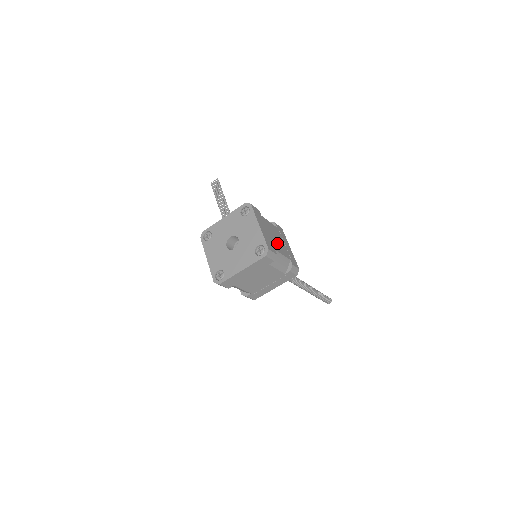
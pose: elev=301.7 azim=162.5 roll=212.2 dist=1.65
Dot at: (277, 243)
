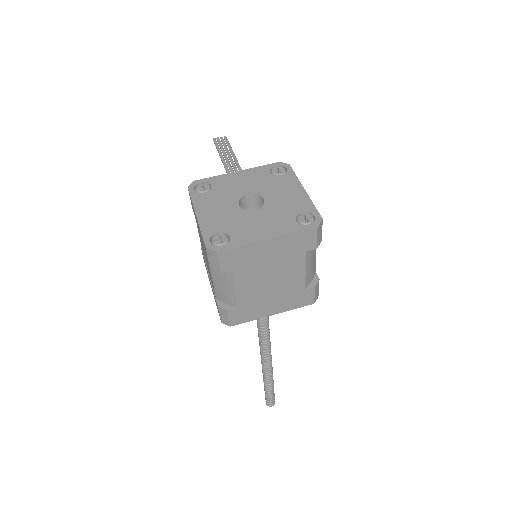
Dot at: occluded
